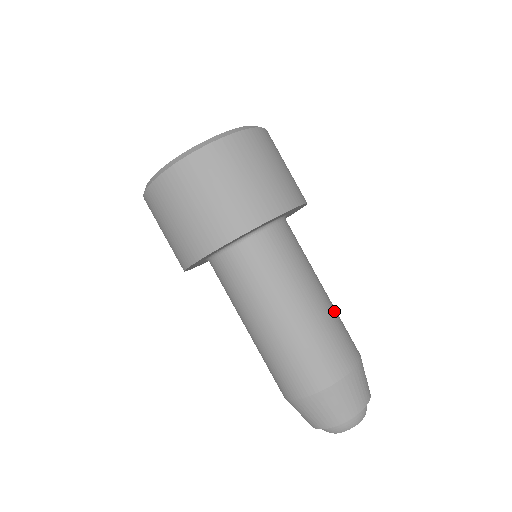
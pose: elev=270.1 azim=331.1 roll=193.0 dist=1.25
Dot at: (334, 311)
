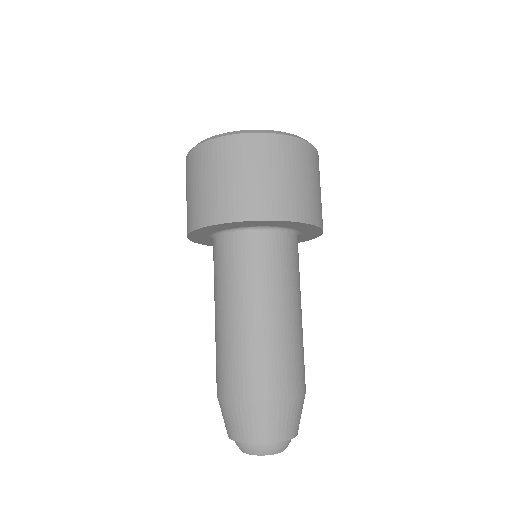
Dot at: (302, 337)
